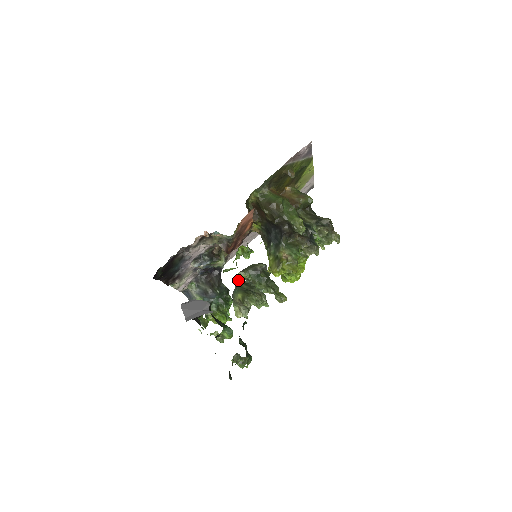
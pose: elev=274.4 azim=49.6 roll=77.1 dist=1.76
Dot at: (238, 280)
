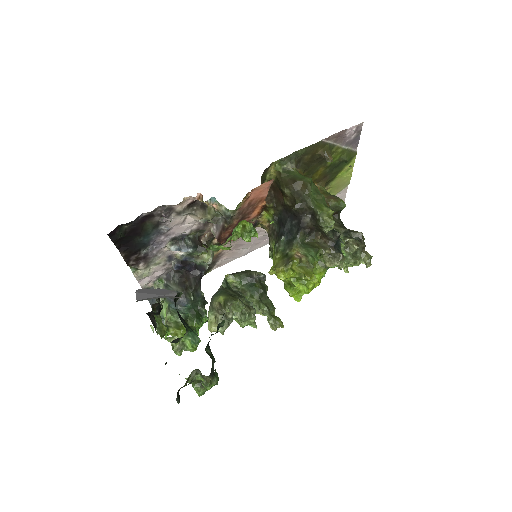
Dot at: (224, 283)
